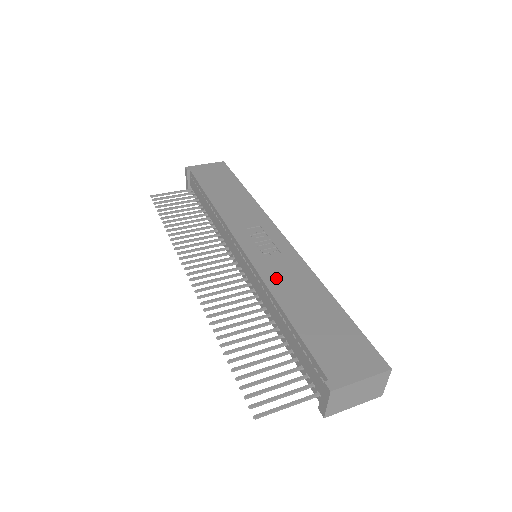
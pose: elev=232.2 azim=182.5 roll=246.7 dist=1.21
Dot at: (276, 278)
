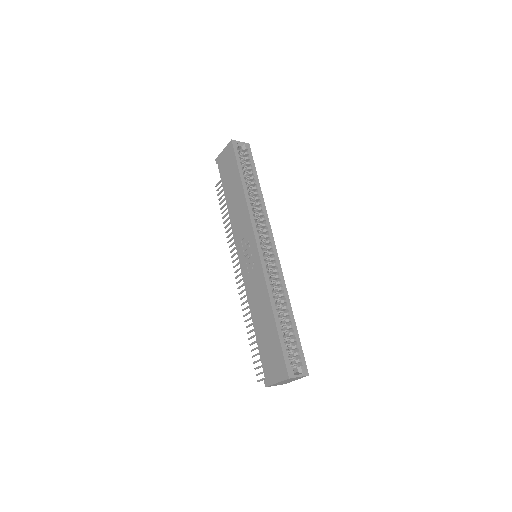
Dot at: (252, 295)
